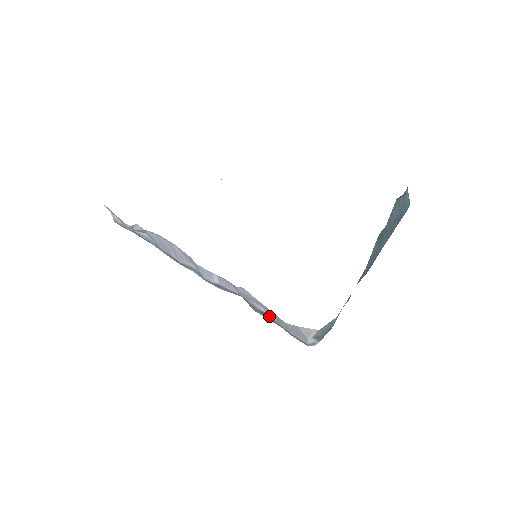
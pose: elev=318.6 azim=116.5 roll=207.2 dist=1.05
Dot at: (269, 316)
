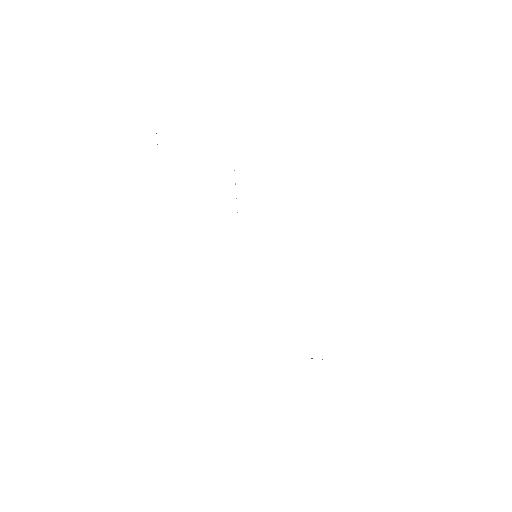
Dot at: occluded
